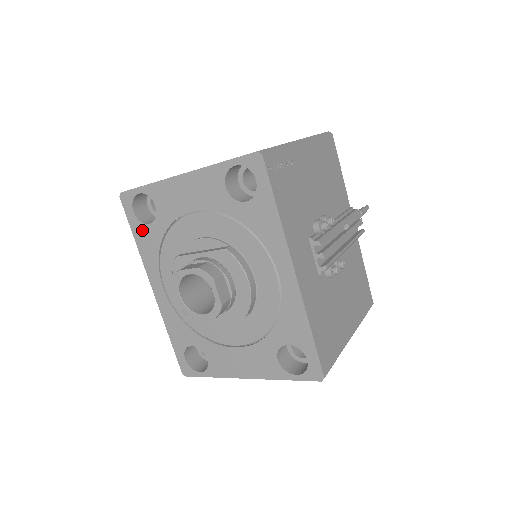
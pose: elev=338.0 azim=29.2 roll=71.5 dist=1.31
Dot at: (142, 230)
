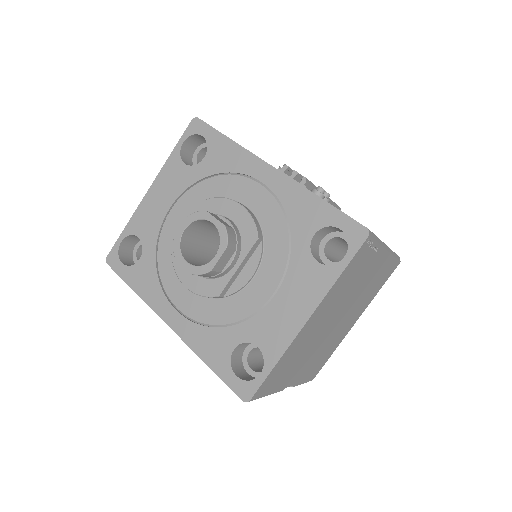
Dot at: (135, 272)
